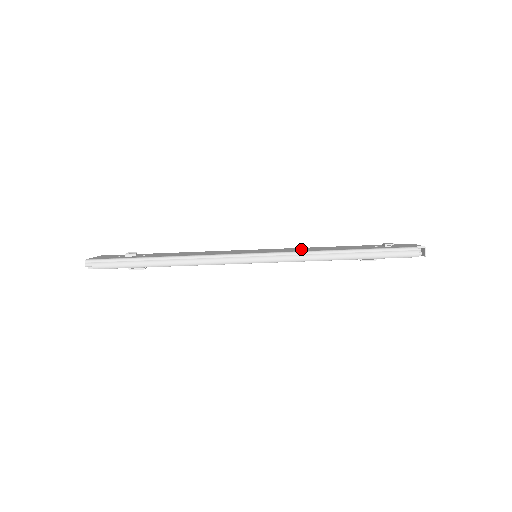
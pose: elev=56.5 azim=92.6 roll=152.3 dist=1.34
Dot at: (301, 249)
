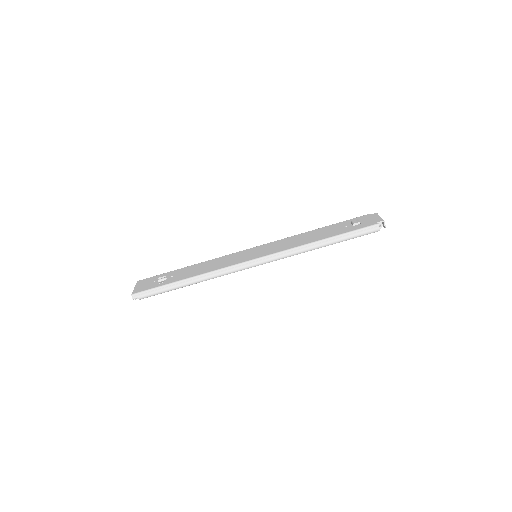
Dot at: (289, 243)
